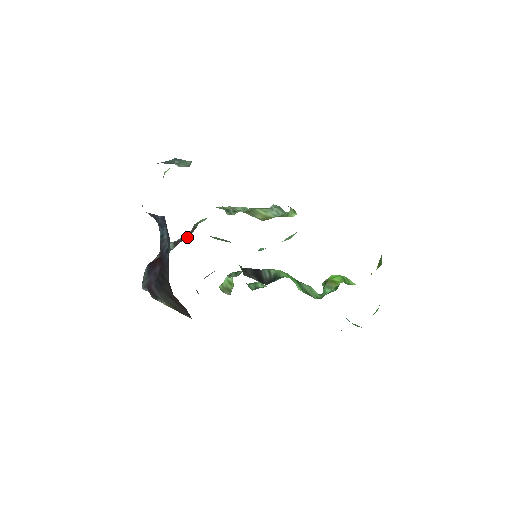
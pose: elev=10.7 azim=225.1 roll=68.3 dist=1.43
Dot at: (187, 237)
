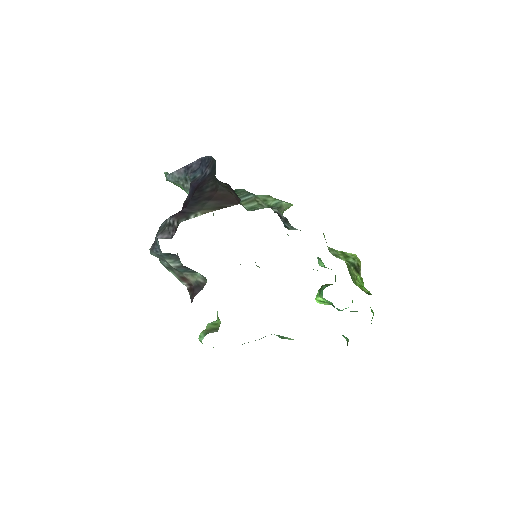
Dot at: occluded
